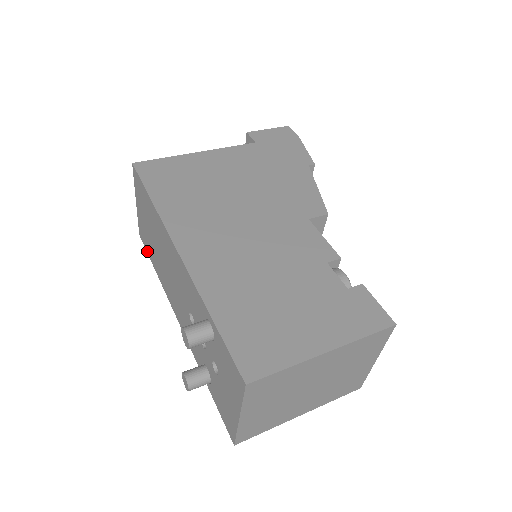
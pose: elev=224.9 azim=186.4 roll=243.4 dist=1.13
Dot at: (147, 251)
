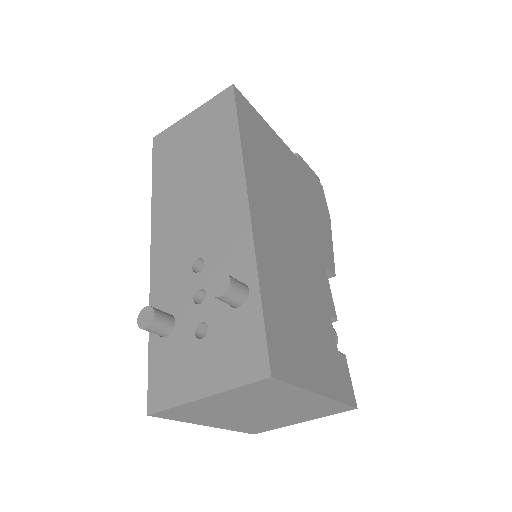
Dot at: (155, 159)
